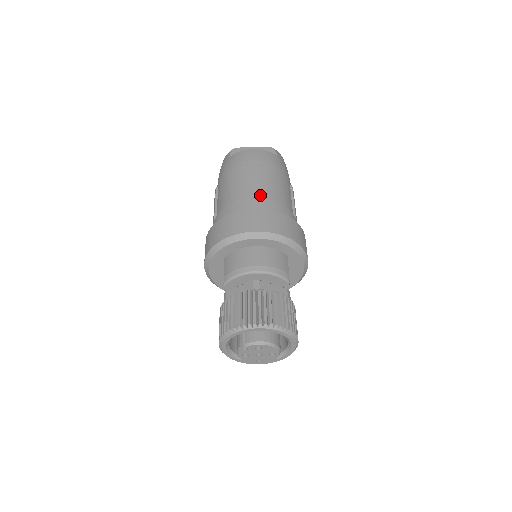
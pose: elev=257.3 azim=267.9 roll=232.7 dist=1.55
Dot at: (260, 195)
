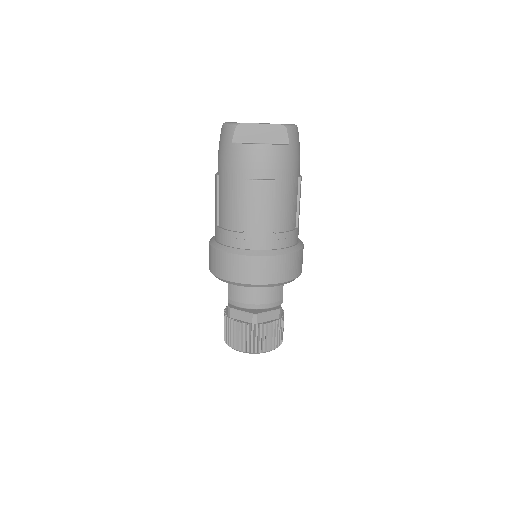
Dot at: (264, 229)
